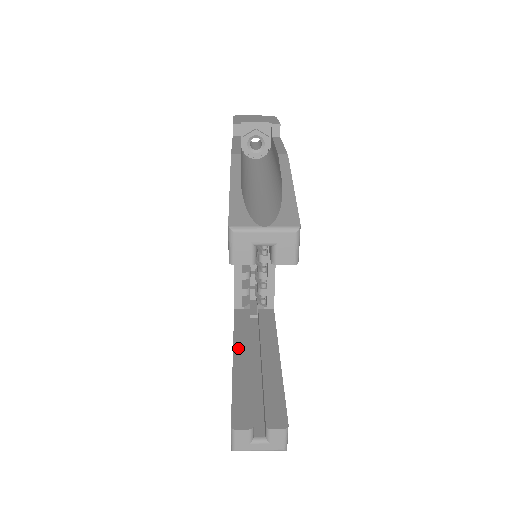
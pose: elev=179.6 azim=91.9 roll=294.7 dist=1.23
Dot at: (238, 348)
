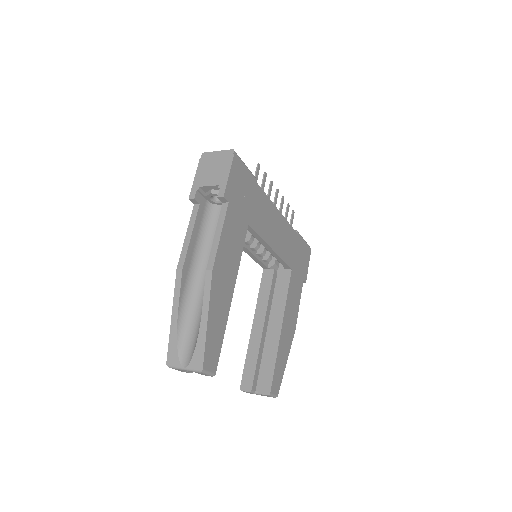
Dot at: (257, 316)
